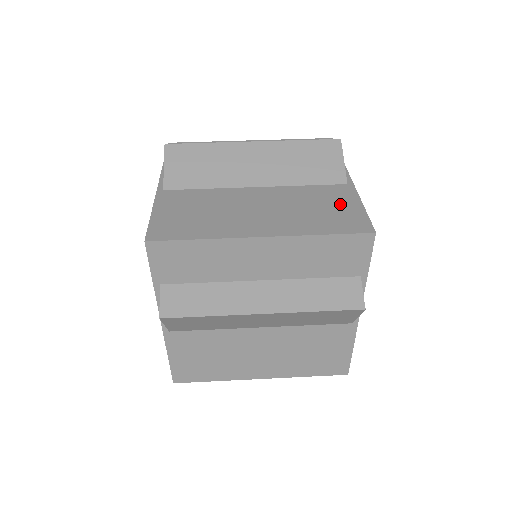
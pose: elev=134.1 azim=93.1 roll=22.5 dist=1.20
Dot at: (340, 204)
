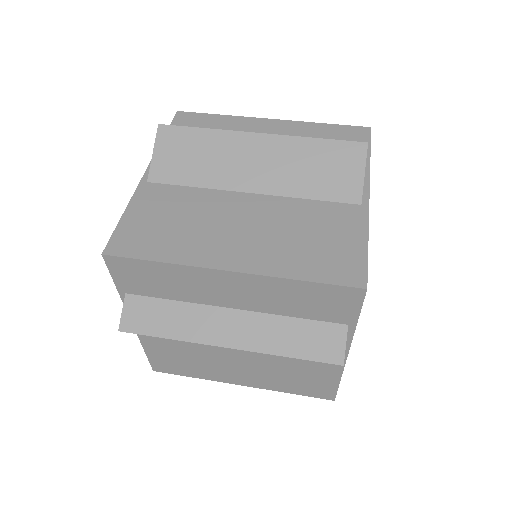
Dot at: (340, 236)
